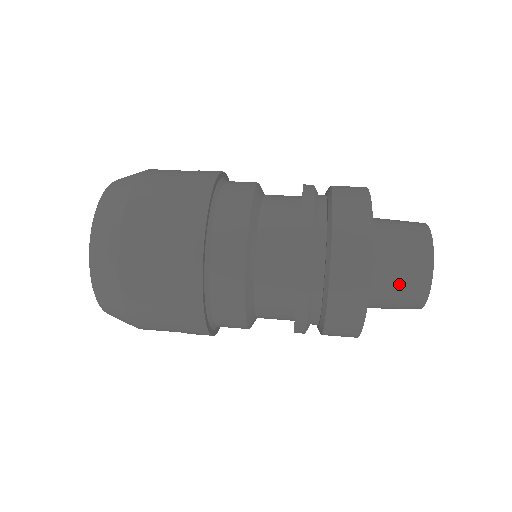
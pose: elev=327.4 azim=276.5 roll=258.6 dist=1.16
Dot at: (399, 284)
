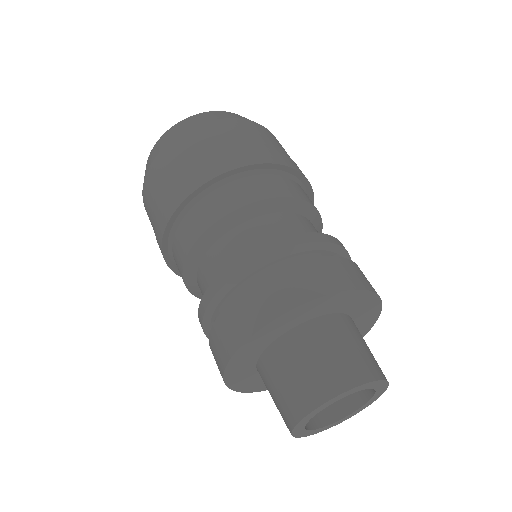
Dot at: (293, 376)
